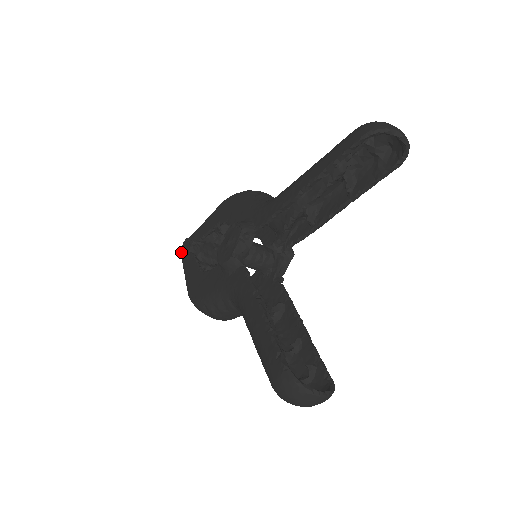
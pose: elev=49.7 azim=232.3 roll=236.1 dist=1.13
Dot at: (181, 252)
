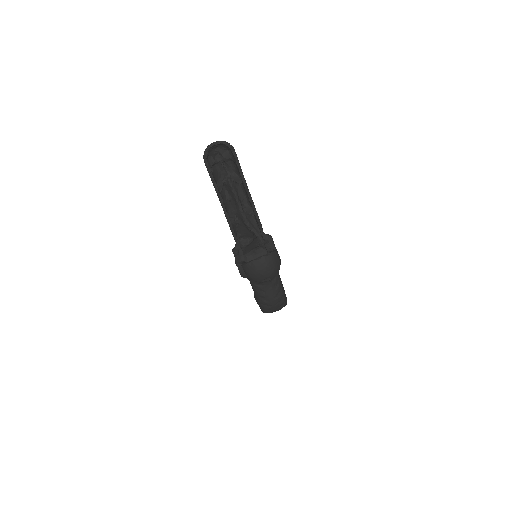
Dot at: occluded
